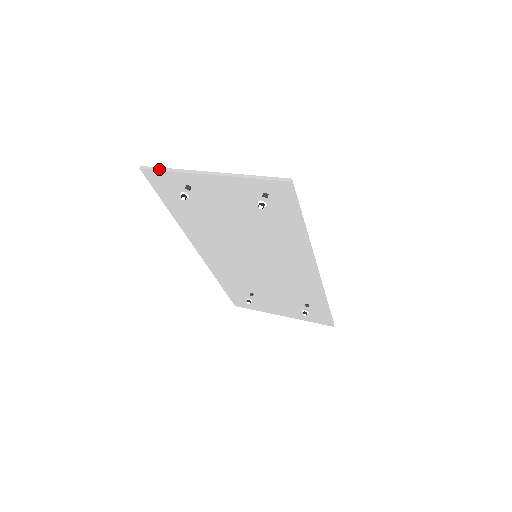
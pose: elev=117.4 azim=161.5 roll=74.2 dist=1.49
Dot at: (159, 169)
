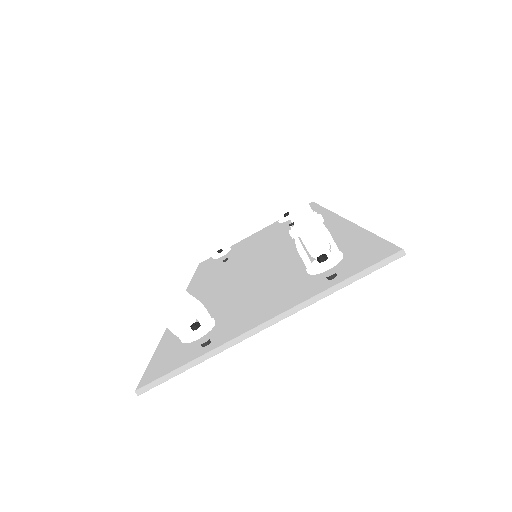
Dot at: (174, 375)
